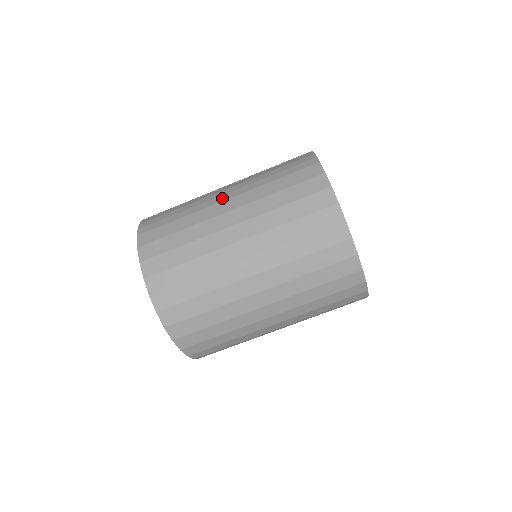
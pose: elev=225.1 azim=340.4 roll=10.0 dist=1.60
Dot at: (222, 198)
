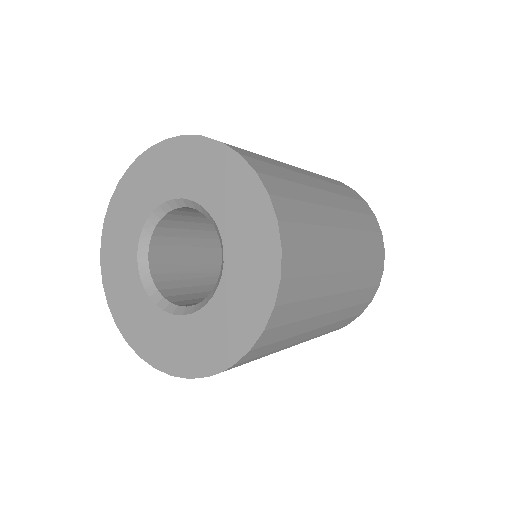
Dot at: occluded
